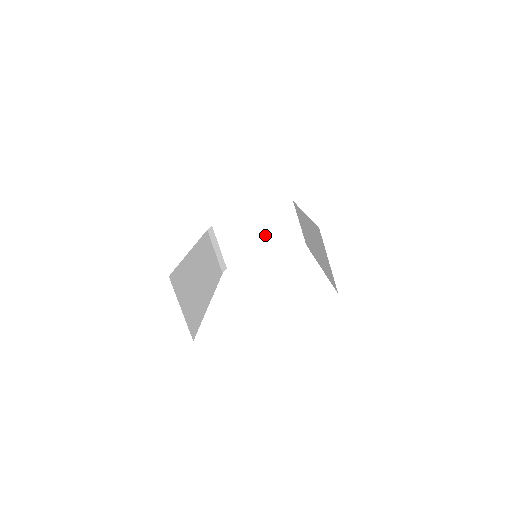
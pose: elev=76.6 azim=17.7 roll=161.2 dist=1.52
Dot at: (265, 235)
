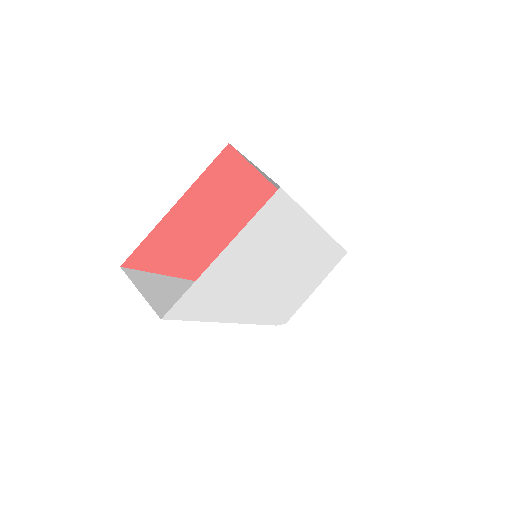
Dot at: occluded
